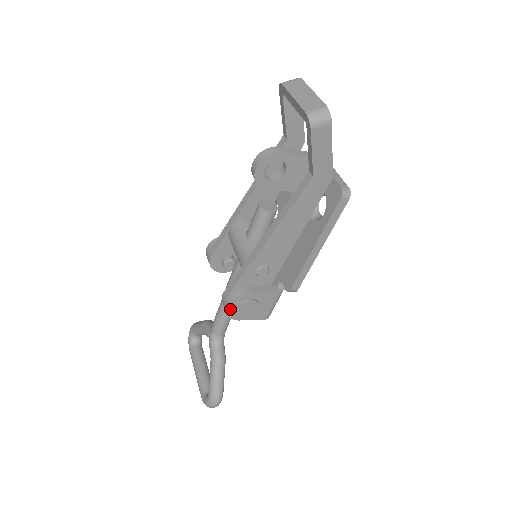
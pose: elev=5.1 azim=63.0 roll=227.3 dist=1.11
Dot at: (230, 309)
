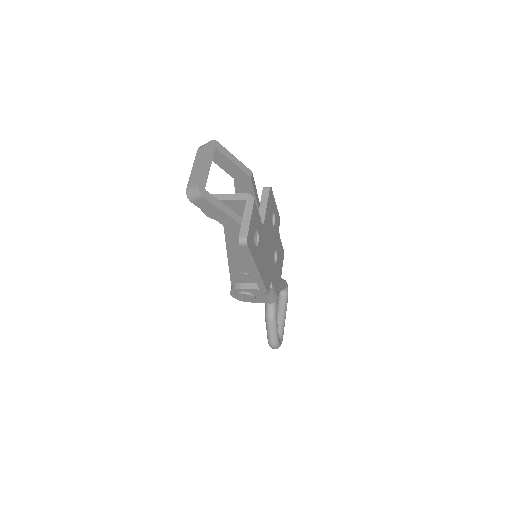
Dot at: (234, 296)
